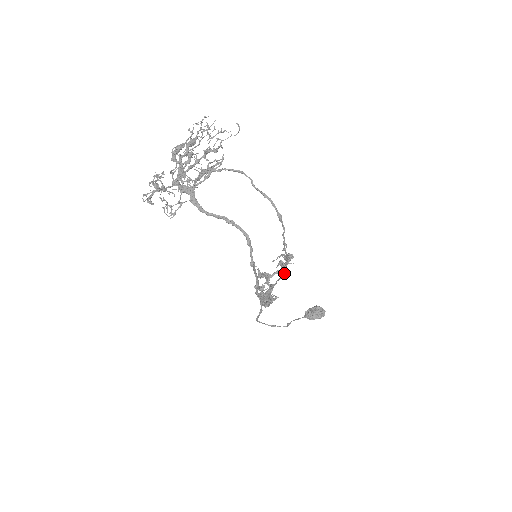
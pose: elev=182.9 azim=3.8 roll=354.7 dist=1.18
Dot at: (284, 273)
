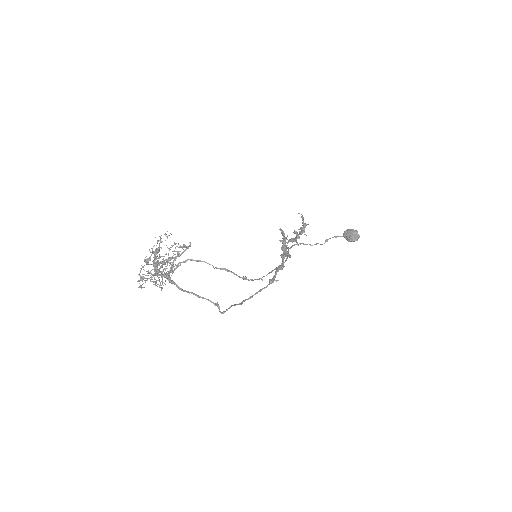
Dot at: (284, 262)
